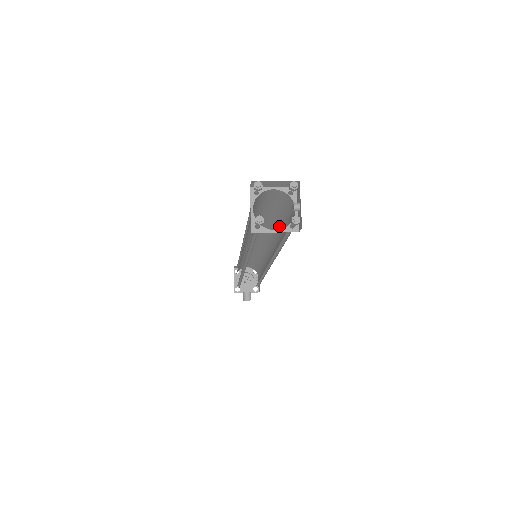
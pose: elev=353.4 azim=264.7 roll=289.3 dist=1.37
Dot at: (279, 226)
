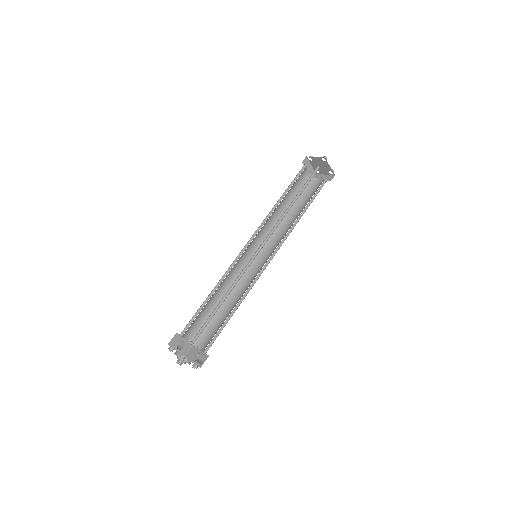
Dot at: (291, 213)
